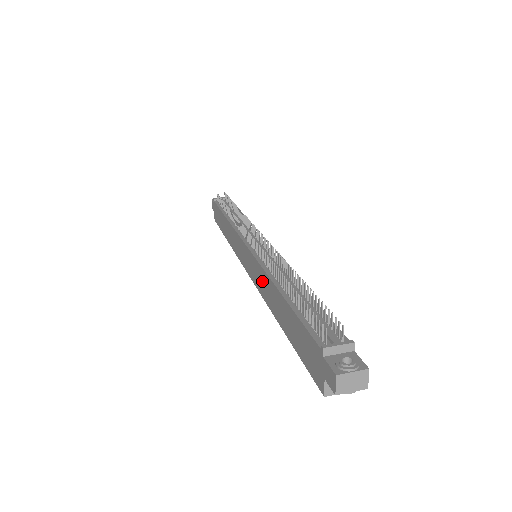
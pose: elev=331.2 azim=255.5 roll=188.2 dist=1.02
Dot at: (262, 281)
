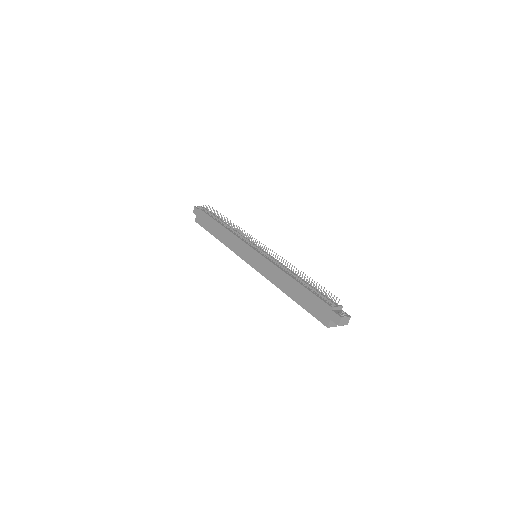
Dot at: (272, 272)
